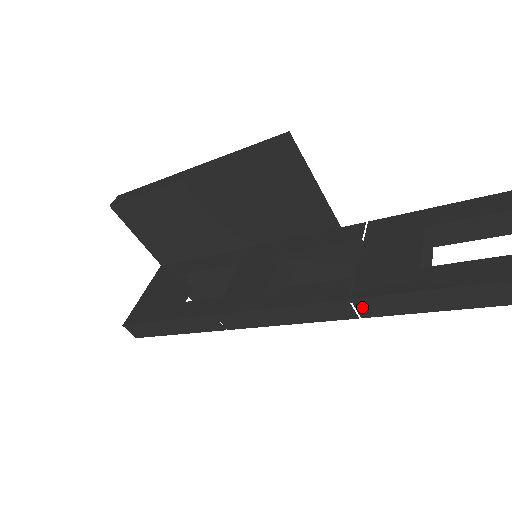
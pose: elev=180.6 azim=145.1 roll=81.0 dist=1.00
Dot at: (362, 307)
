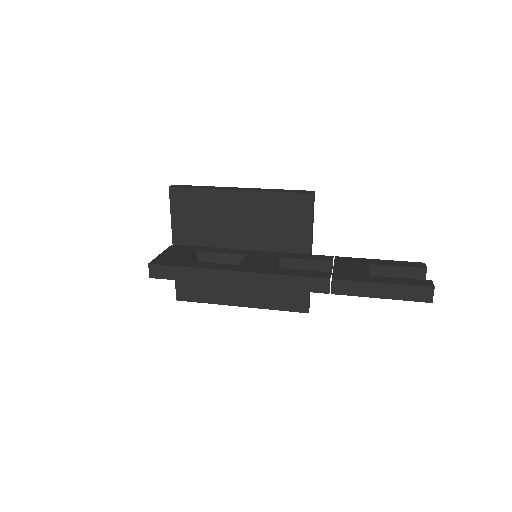
Dot at: (335, 286)
